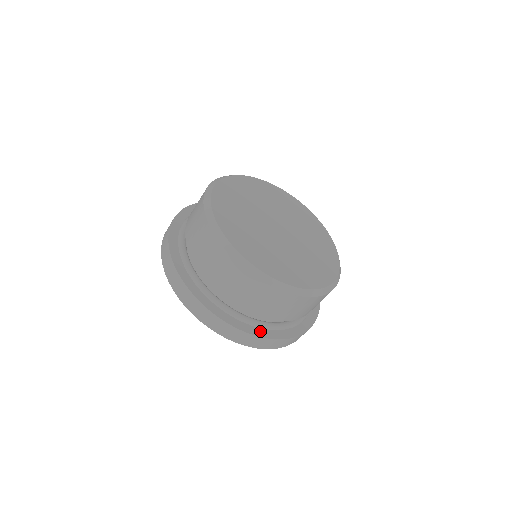
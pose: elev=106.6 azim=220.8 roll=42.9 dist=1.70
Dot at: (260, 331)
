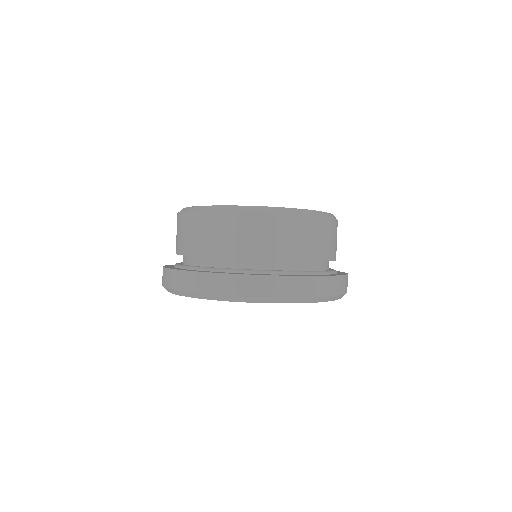
Dot at: occluded
